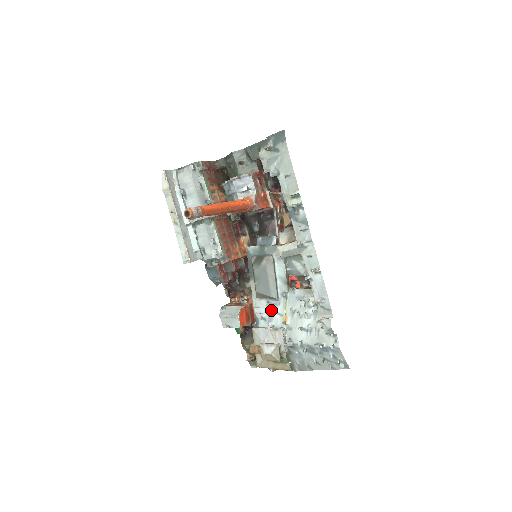
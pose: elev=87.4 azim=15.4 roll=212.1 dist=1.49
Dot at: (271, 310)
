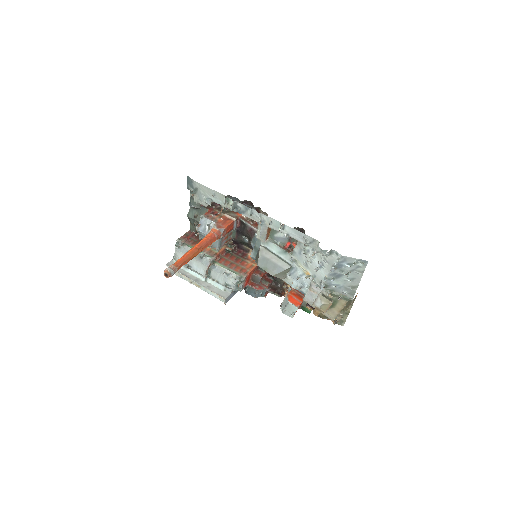
Dot at: (297, 277)
